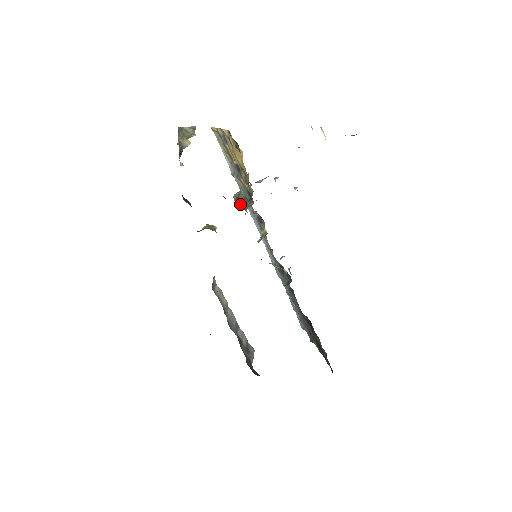
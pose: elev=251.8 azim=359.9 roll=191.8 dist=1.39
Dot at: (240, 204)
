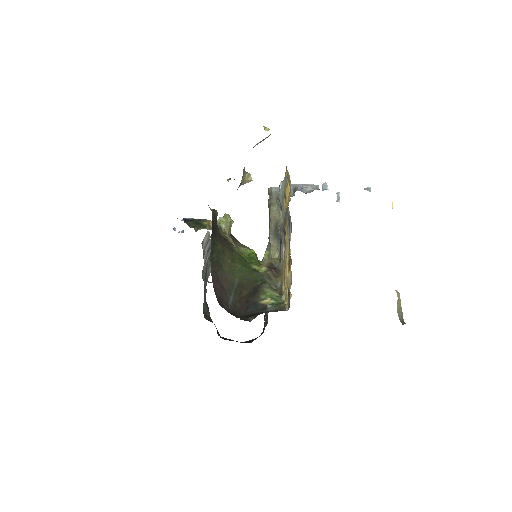
Dot at: (269, 217)
